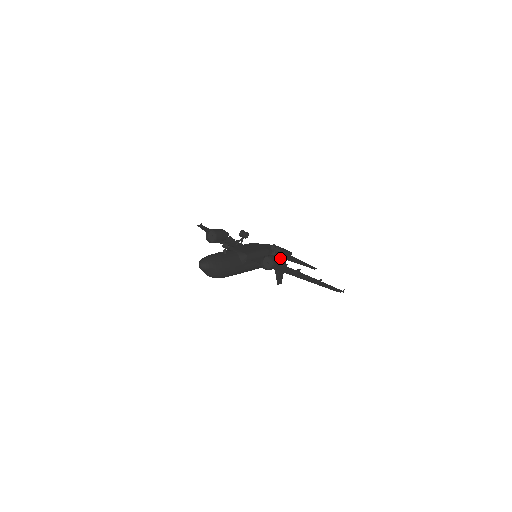
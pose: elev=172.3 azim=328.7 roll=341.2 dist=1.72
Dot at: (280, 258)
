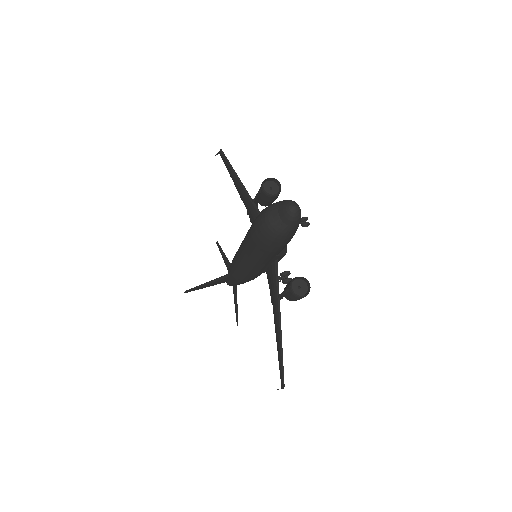
Dot at: occluded
